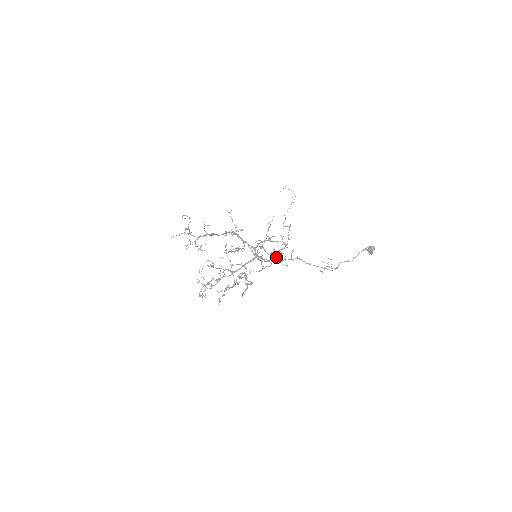
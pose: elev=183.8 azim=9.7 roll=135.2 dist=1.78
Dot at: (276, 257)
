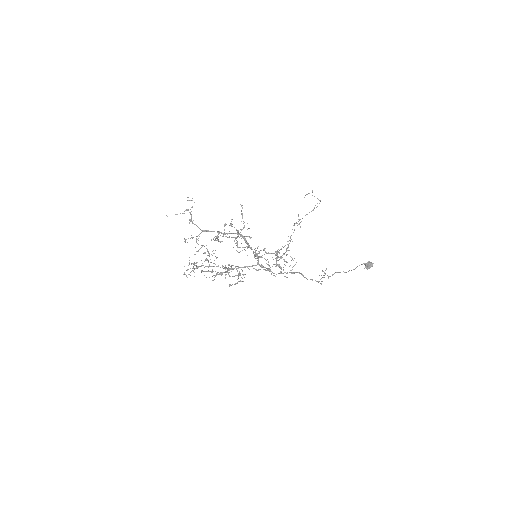
Dot at: (277, 265)
